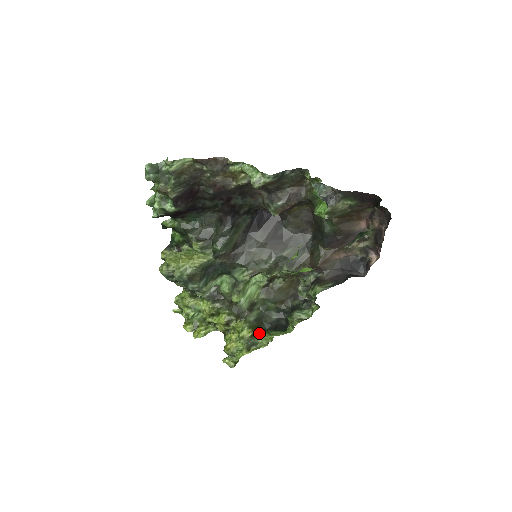
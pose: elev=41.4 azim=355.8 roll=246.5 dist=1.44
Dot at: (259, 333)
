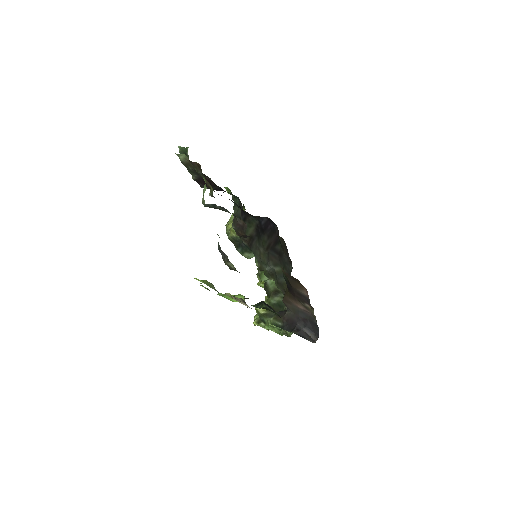
Dot at: (271, 316)
